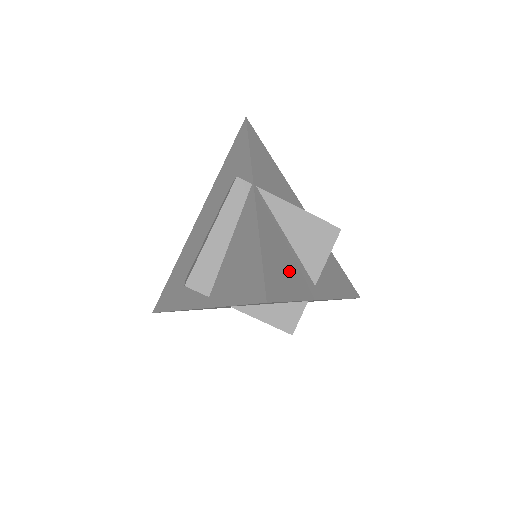
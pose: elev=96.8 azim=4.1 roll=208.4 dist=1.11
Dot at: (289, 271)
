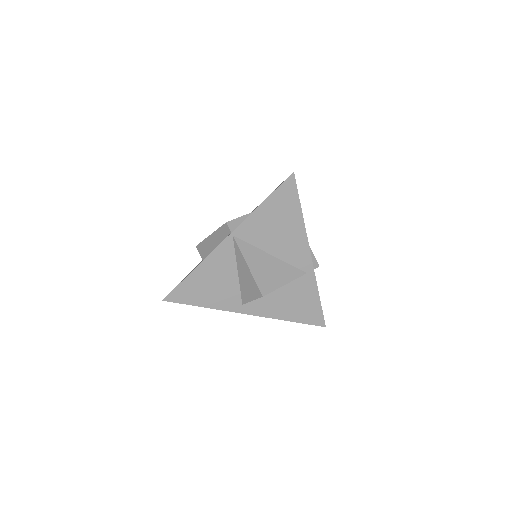
Dot at: (212, 291)
